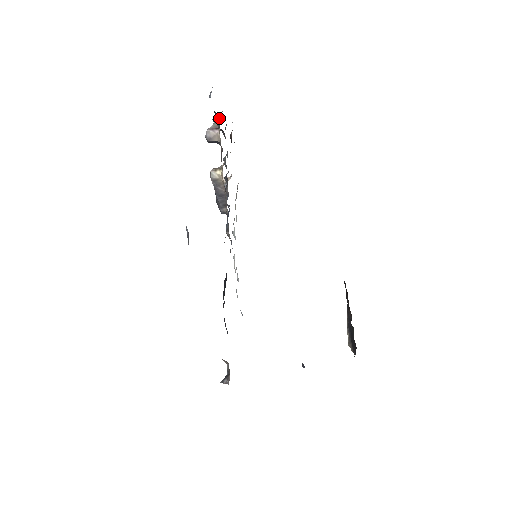
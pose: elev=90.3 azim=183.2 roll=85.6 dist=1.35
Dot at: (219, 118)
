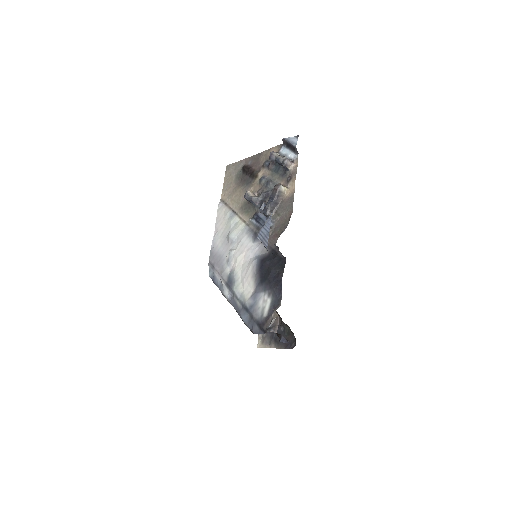
Dot at: (279, 155)
